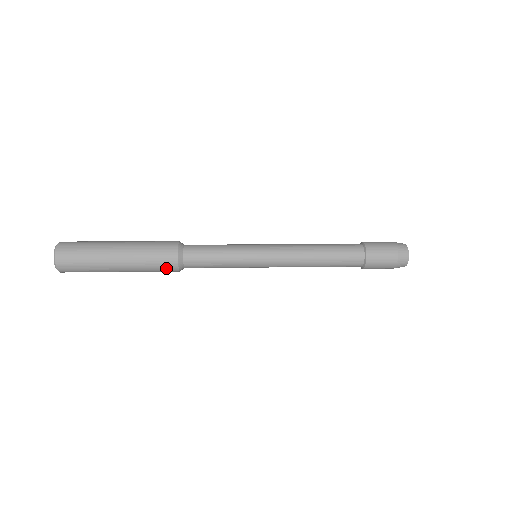
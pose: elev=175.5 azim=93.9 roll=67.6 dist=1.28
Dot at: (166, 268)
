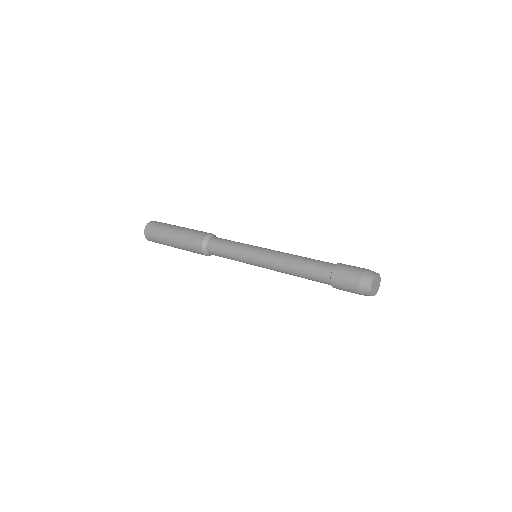
Dot at: (197, 252)
